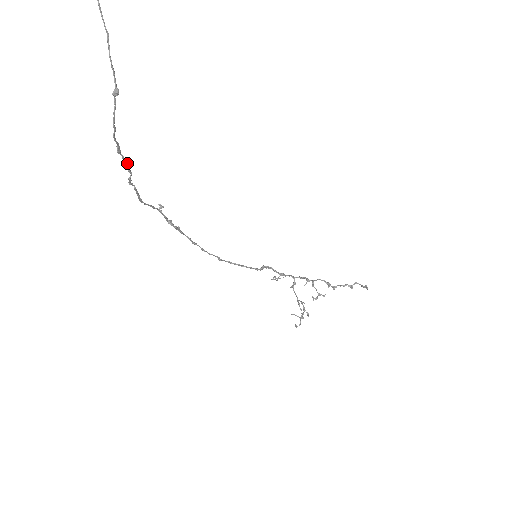
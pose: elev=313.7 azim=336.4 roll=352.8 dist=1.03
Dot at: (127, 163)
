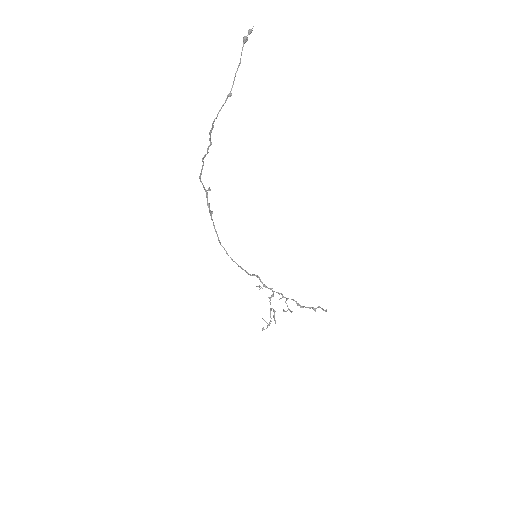
Dot at: (210, 143)
